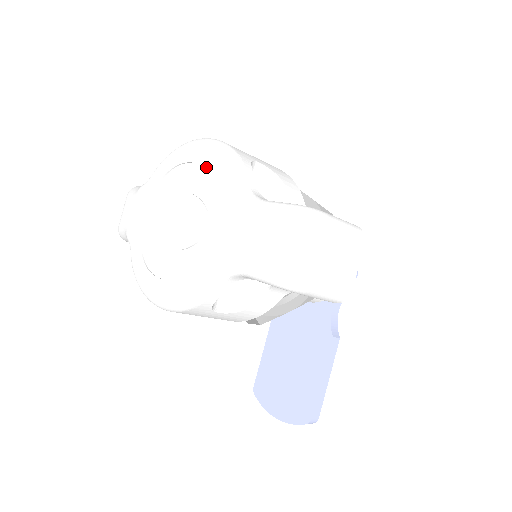
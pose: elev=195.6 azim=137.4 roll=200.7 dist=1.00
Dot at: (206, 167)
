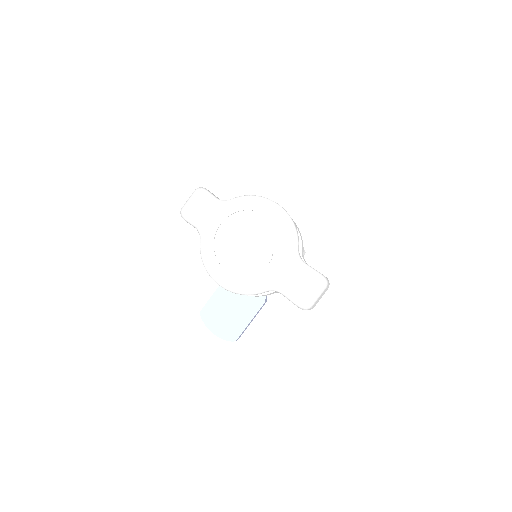
Dot at: (278, 227)
